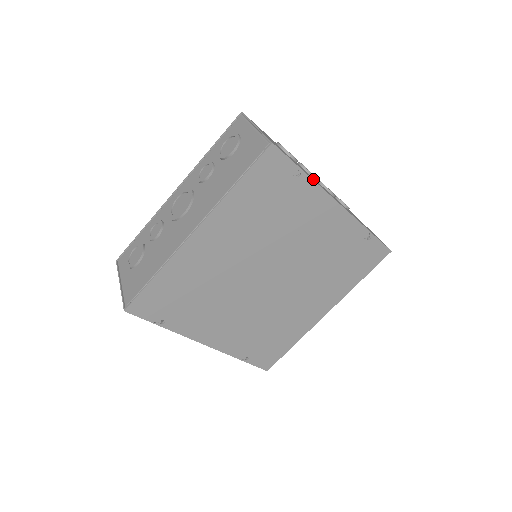
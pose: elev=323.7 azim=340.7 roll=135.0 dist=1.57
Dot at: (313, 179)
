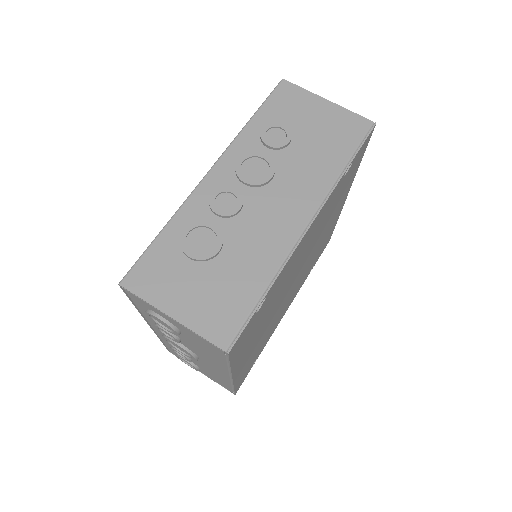
Dot at: (267, 256)
